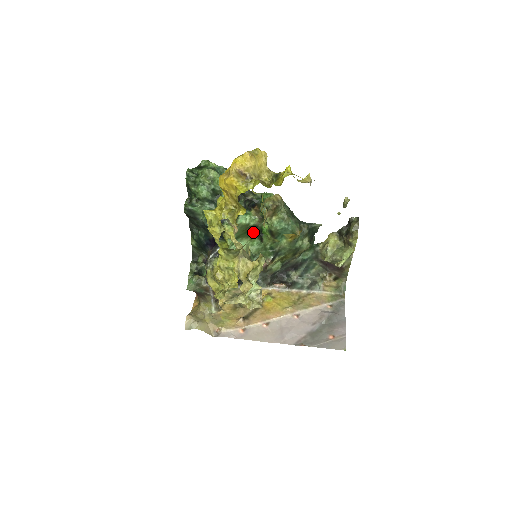
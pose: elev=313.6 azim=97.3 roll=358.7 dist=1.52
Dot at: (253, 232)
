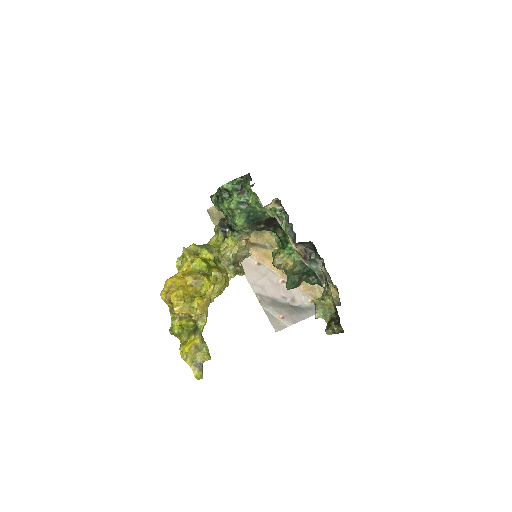
Dot at: occluded
